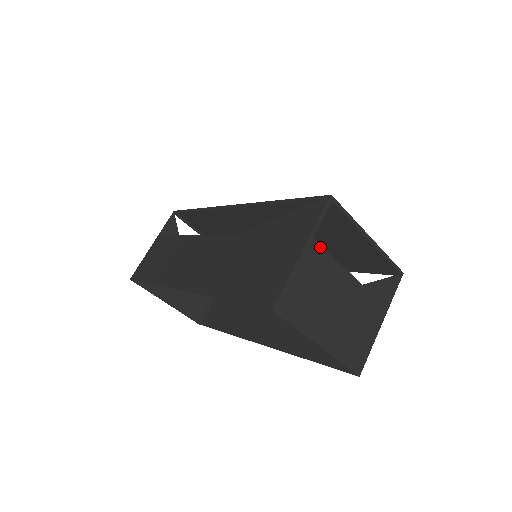
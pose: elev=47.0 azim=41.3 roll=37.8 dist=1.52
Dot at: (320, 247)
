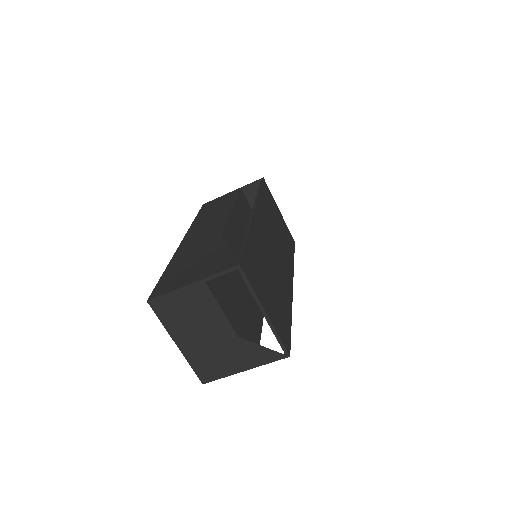
Dot at: (209, 291)
